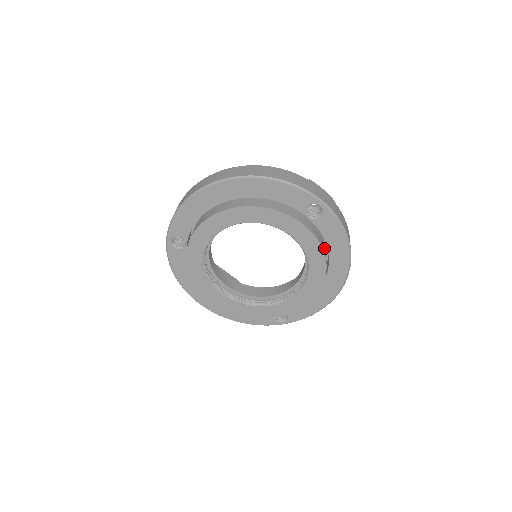
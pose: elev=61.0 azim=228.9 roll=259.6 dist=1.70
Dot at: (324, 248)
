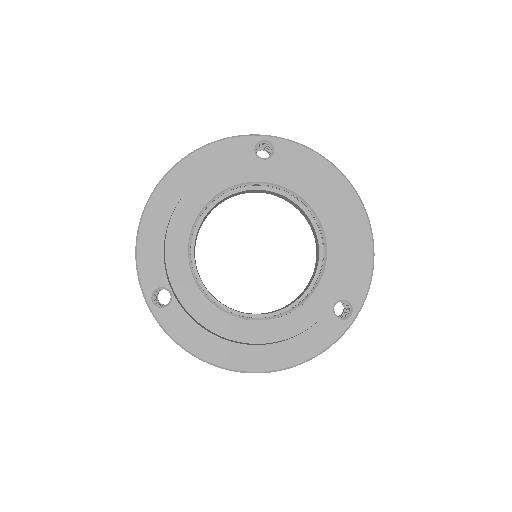
Dot at: occluded
